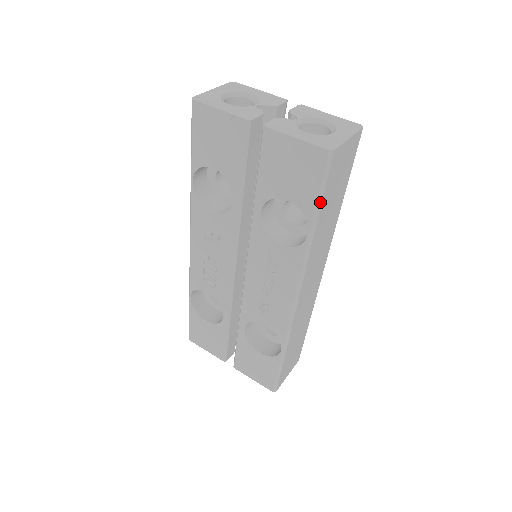
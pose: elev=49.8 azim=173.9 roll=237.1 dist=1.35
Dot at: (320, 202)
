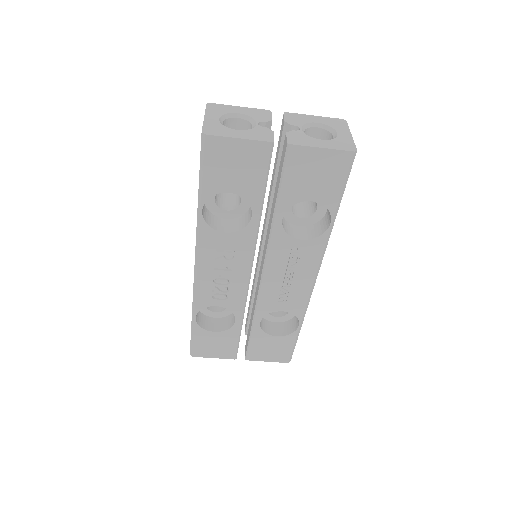
Dot at: (342, 194)
